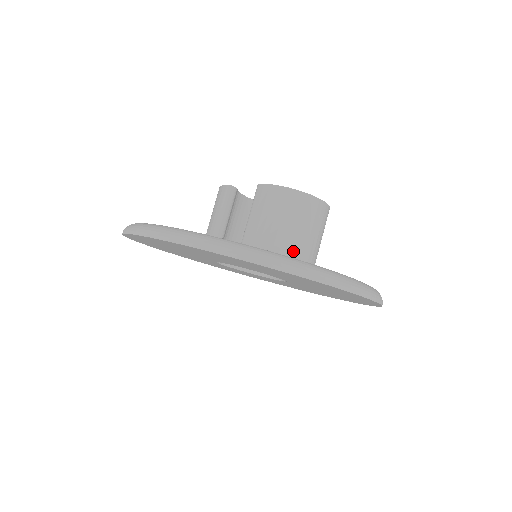
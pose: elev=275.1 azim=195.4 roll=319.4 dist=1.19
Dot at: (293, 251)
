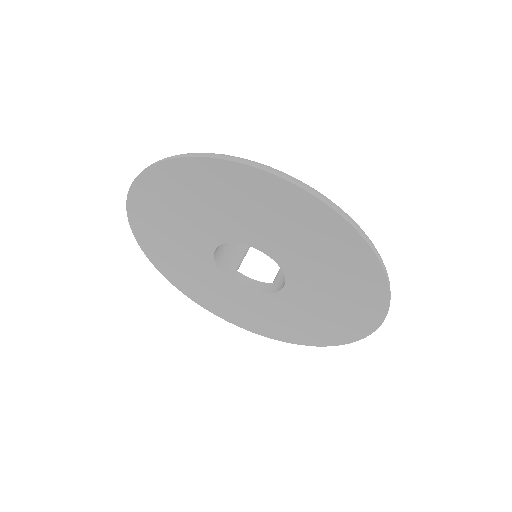
Dot at: occluded
